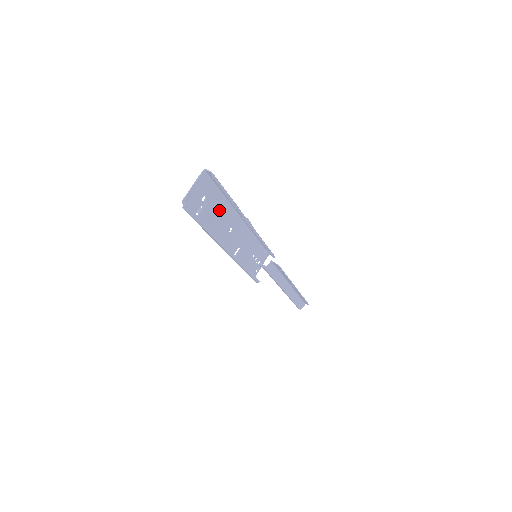
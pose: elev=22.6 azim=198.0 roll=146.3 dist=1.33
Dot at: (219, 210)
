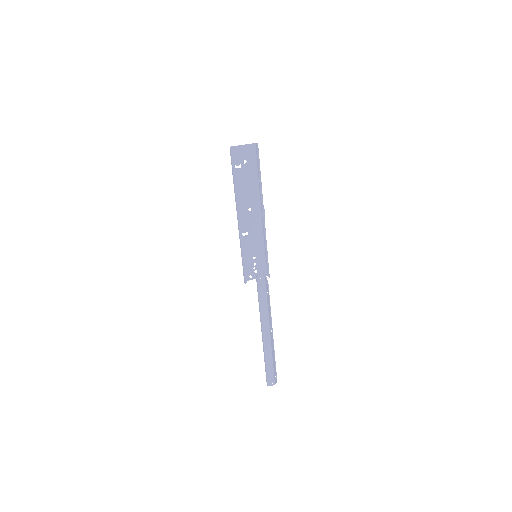
Dot at: (250, 183)
